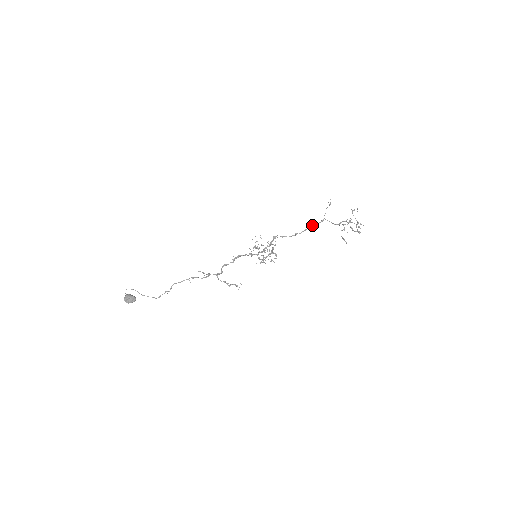
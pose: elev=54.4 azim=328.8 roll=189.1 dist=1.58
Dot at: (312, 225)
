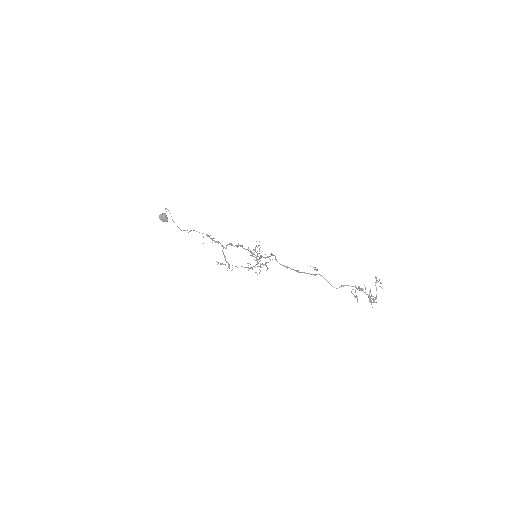
Dot at: occluded
